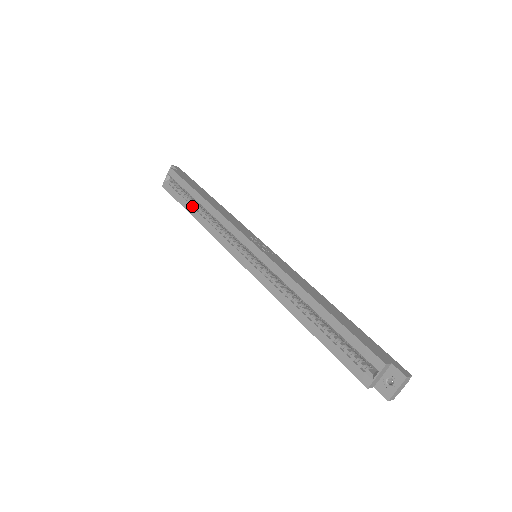
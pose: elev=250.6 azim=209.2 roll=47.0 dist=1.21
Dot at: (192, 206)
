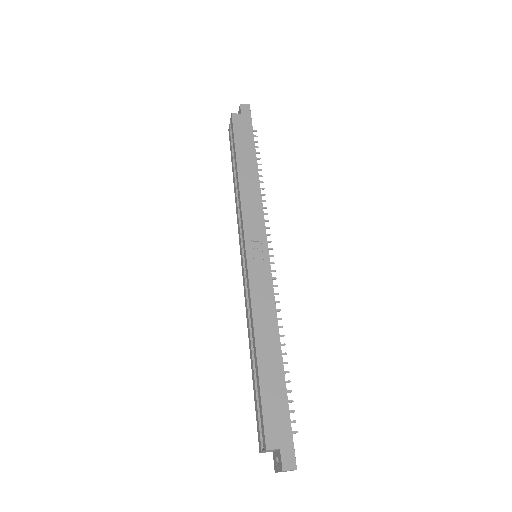
Dot at: (234, 170)
